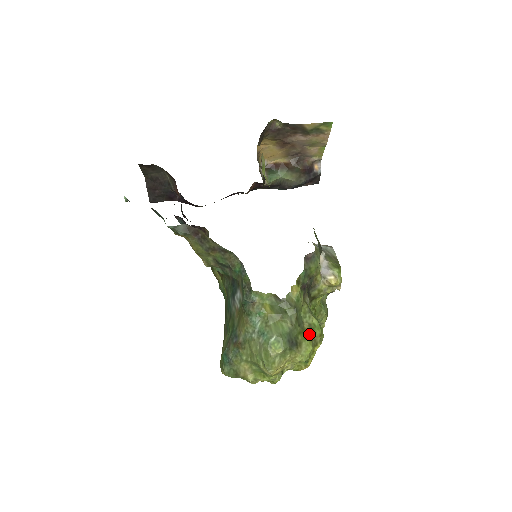
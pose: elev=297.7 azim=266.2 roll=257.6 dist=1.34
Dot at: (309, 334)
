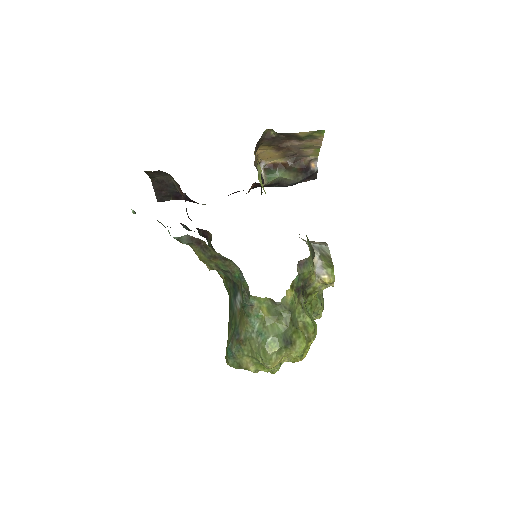
Dot at: (303, 332)
